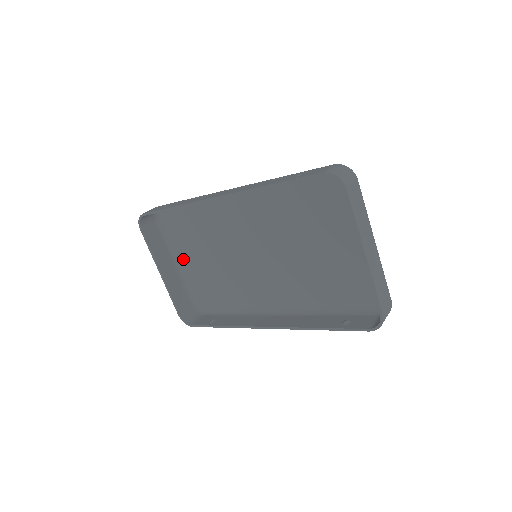
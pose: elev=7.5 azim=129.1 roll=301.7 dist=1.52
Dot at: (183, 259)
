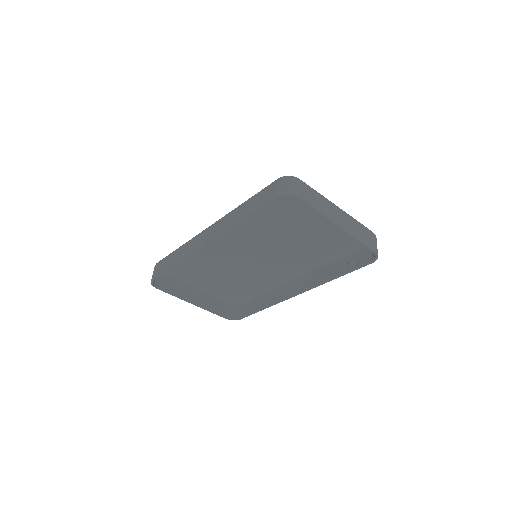
Dot at: (200, 282)
